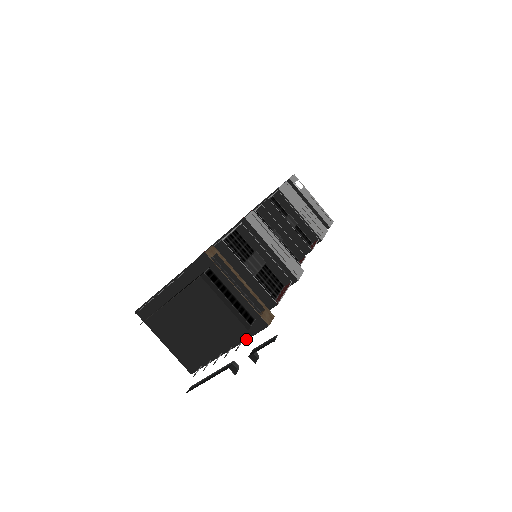
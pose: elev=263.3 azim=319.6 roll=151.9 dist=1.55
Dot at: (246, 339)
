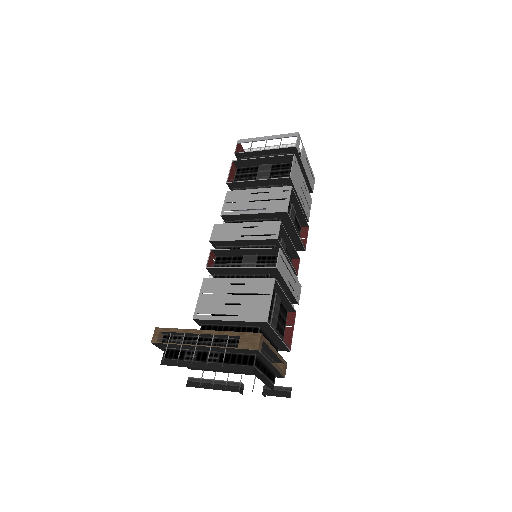
Dot at: occluded
